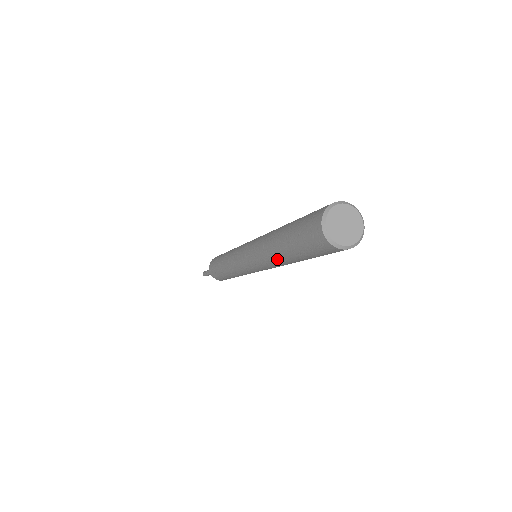
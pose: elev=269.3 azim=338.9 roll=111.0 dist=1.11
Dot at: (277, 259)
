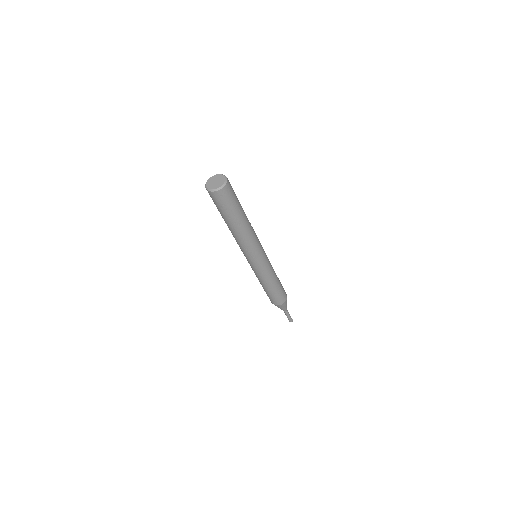
Dot at: occluded
